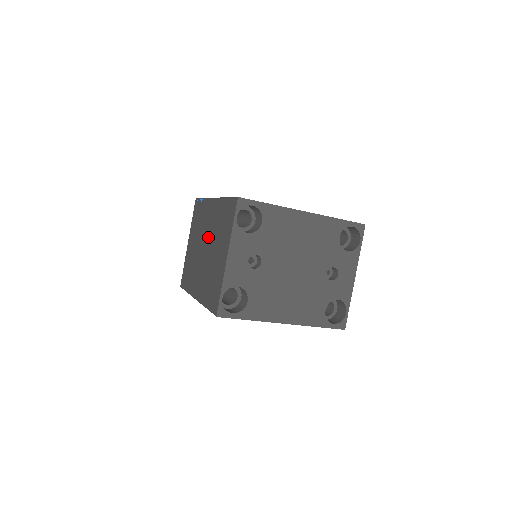
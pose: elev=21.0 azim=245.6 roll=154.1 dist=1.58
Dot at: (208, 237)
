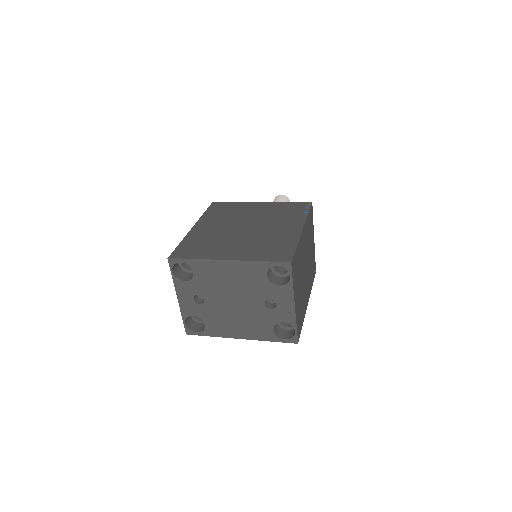
Dot at: occluded
